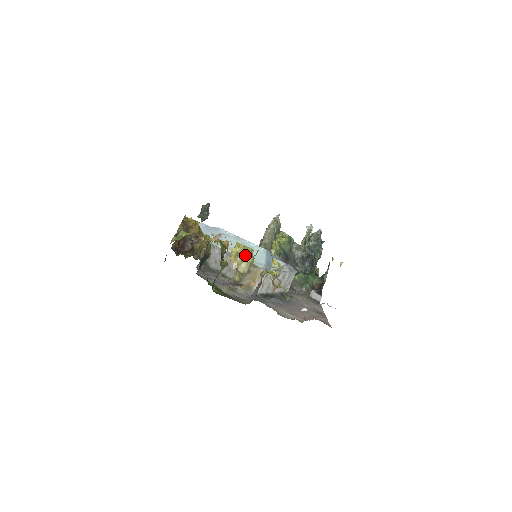
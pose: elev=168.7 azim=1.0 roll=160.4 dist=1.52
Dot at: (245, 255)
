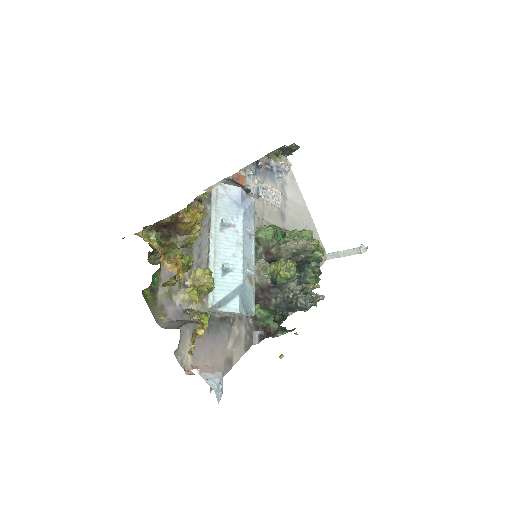
Dot at: (194, 293)
